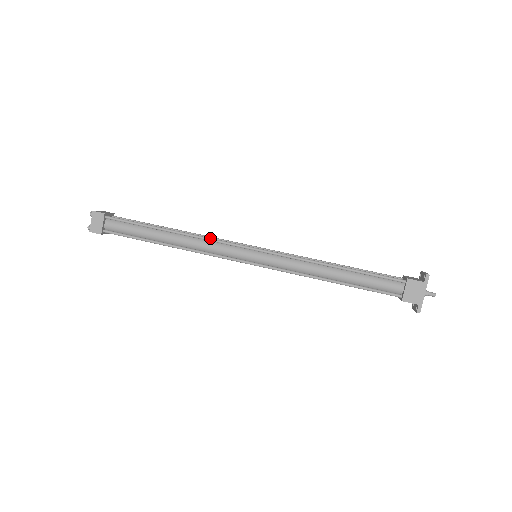
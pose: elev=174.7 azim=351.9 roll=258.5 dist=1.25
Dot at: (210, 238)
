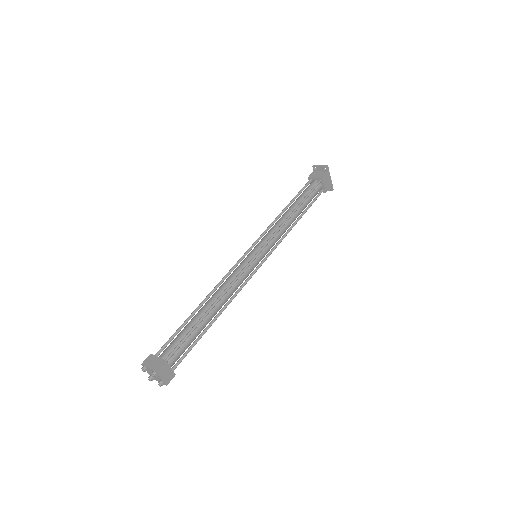
Dot at: (235, 280)
